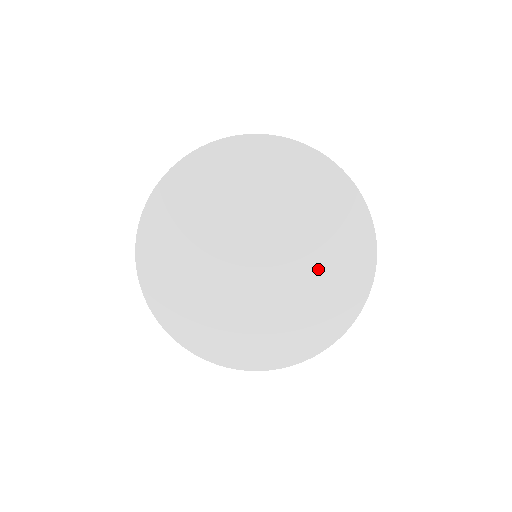
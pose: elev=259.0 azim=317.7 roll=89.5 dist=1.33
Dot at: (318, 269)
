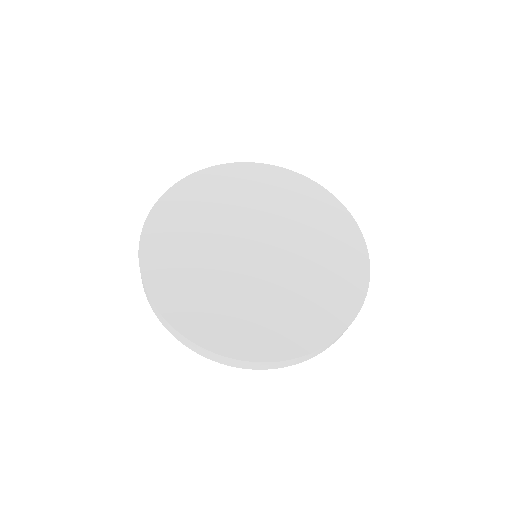
Dot at: (313, 276)
